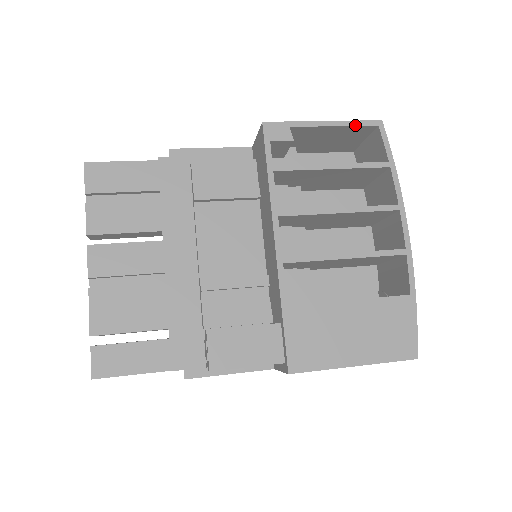
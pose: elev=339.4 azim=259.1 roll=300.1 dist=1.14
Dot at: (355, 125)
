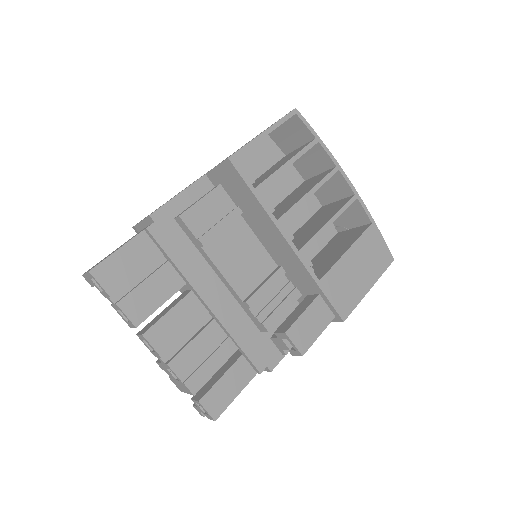
Dot at: (283, 122)
